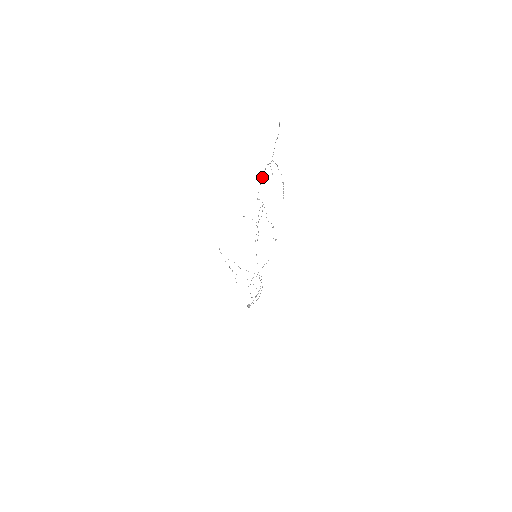
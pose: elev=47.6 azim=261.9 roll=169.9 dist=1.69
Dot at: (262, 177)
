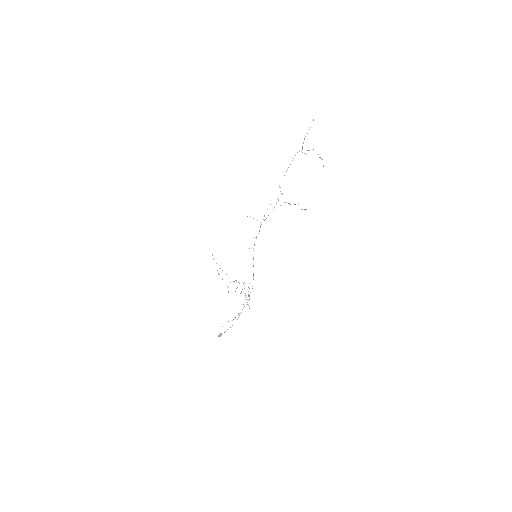
Dot at: occluded
